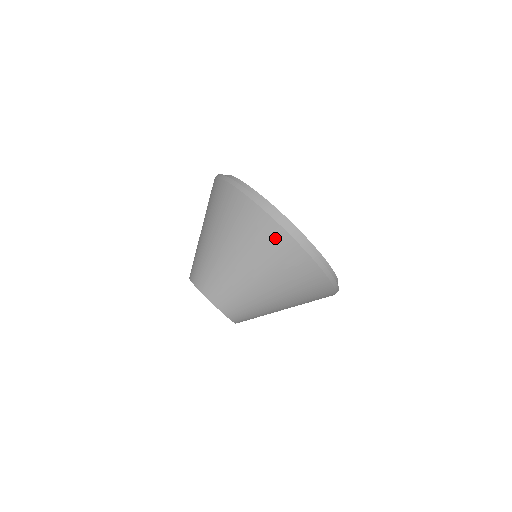
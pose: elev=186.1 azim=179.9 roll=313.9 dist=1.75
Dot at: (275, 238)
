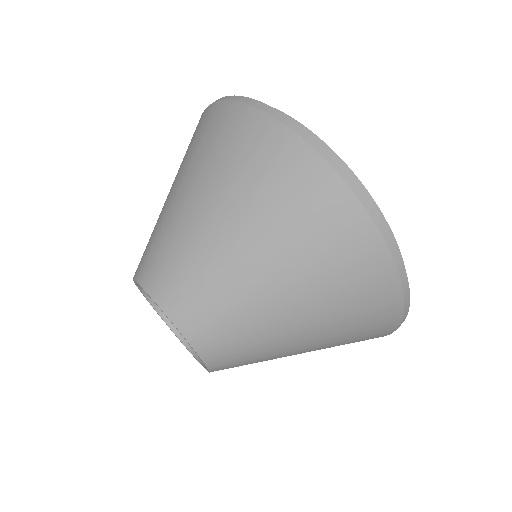
Dot at: (358, 248)
